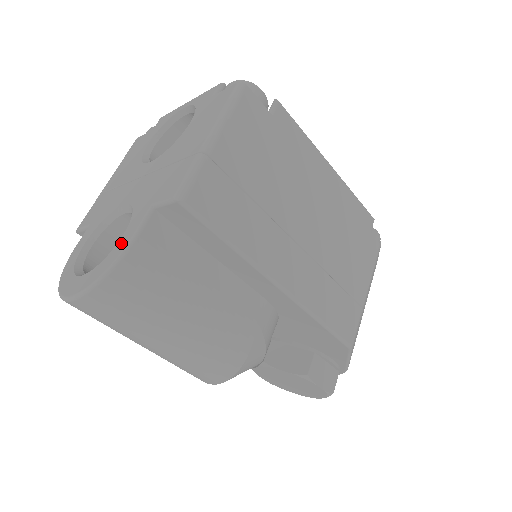
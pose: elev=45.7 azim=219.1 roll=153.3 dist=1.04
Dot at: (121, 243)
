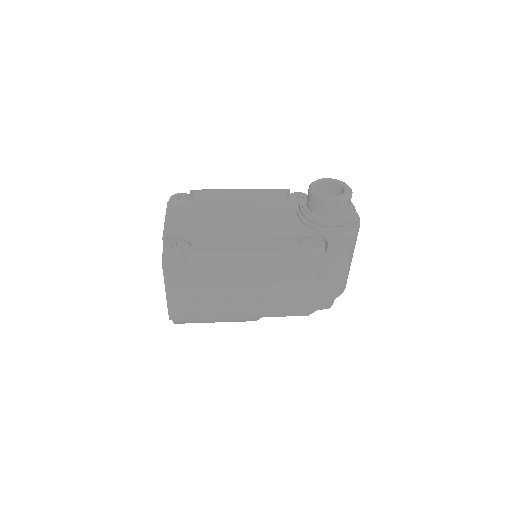
Dot at: occluded
